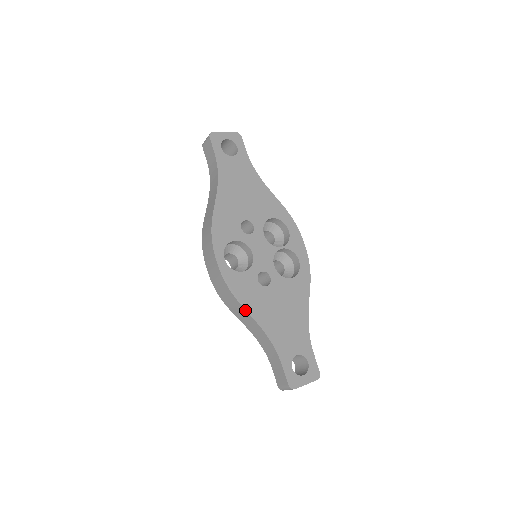
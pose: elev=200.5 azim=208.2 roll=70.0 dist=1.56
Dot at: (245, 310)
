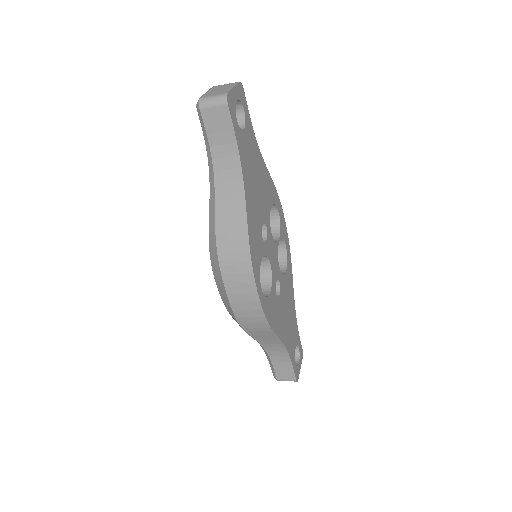
Dot at: (276, 335)
